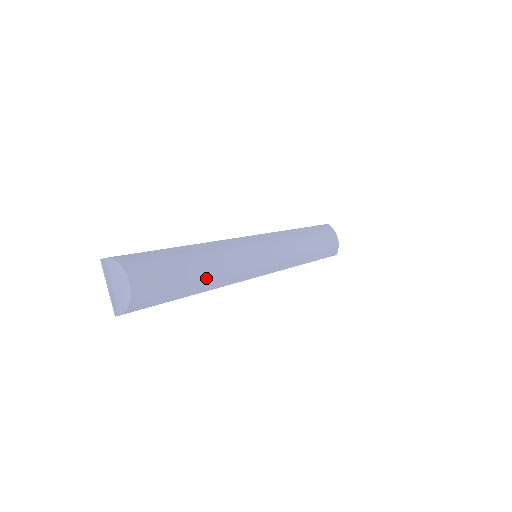
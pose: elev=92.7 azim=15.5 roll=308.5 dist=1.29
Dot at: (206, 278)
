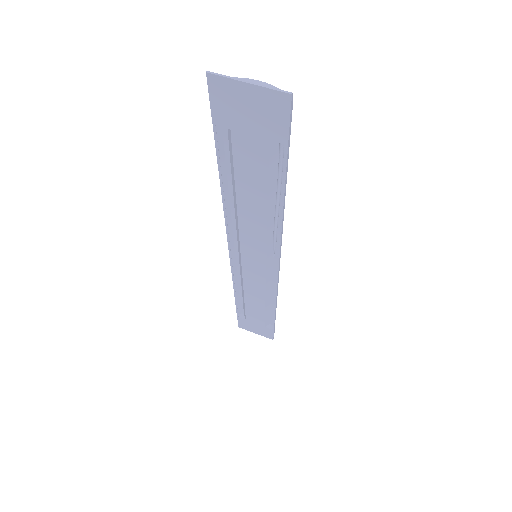
Dot at: occluded
